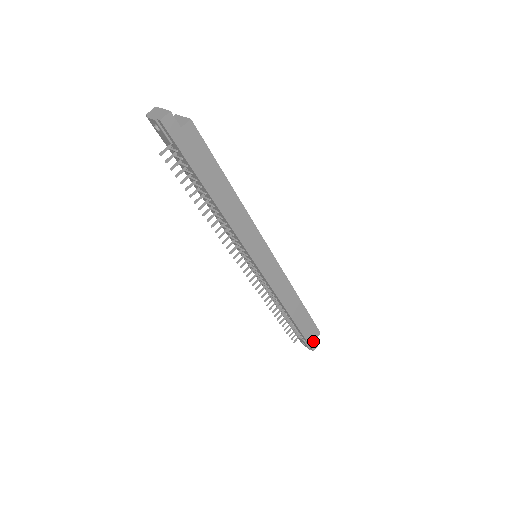
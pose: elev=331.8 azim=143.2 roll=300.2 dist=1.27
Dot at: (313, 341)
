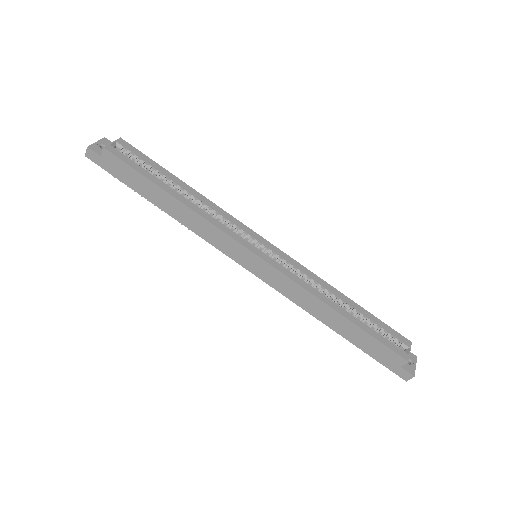
Dot at: (398, 368)
